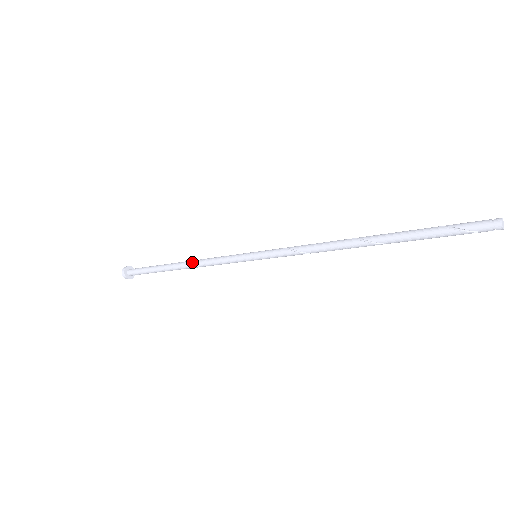
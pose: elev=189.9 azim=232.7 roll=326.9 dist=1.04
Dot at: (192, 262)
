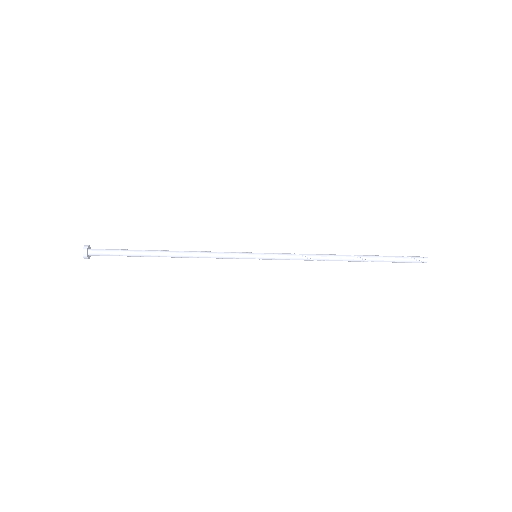
Dot at: (186, 251)
